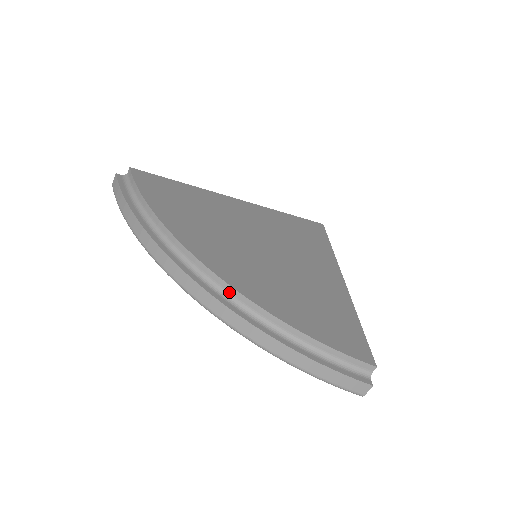
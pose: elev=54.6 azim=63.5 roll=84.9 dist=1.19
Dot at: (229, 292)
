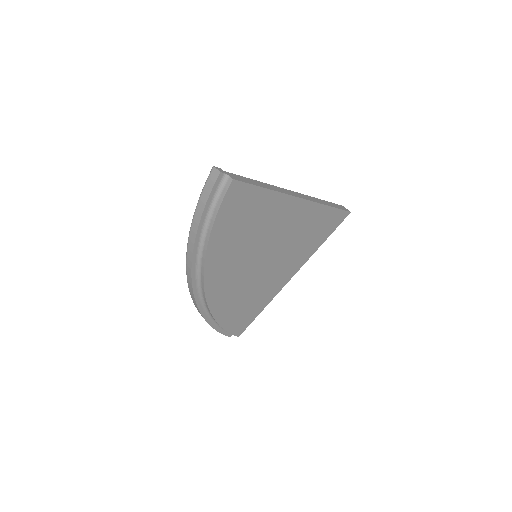
Dot at: (204, 299)
